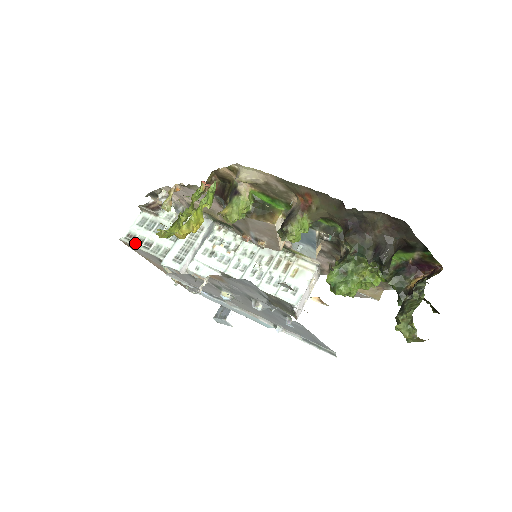
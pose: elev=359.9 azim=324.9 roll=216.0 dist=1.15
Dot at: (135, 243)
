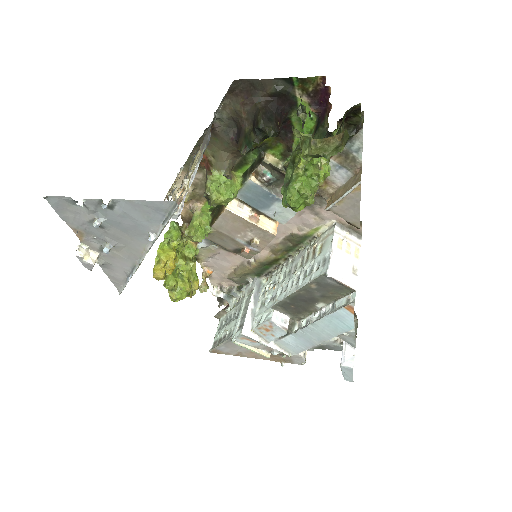
Dot at: occluded
